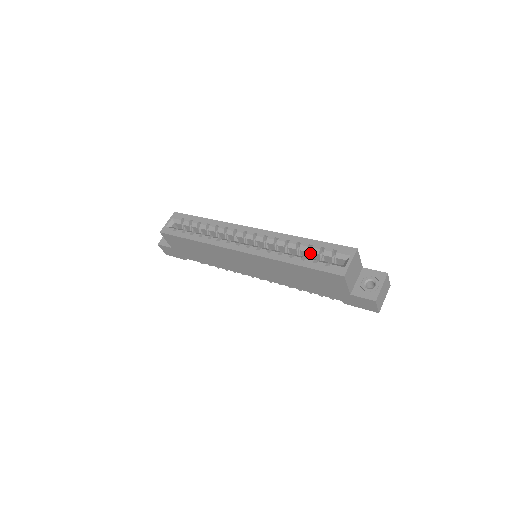
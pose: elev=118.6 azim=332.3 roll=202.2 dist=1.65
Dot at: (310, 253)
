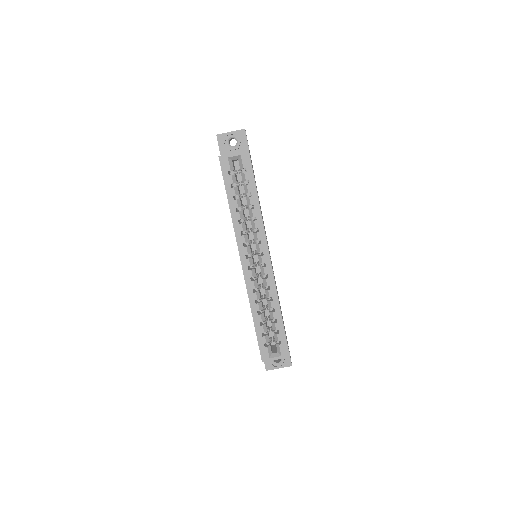
Dot at: occluded
